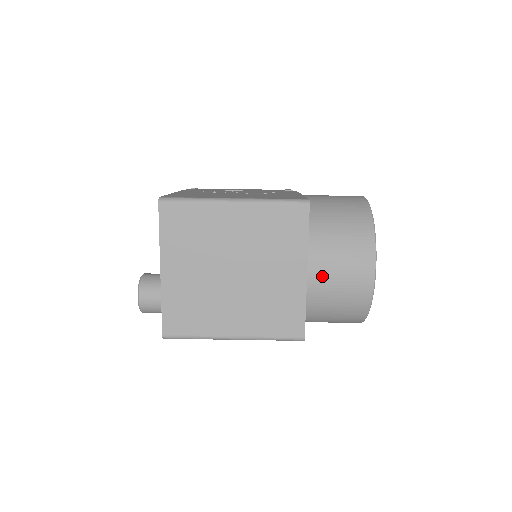
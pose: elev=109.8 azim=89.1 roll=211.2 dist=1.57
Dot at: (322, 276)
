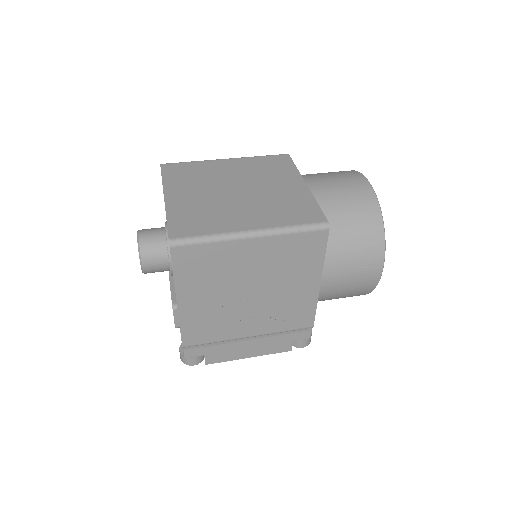
Dot at: (321, 185)
